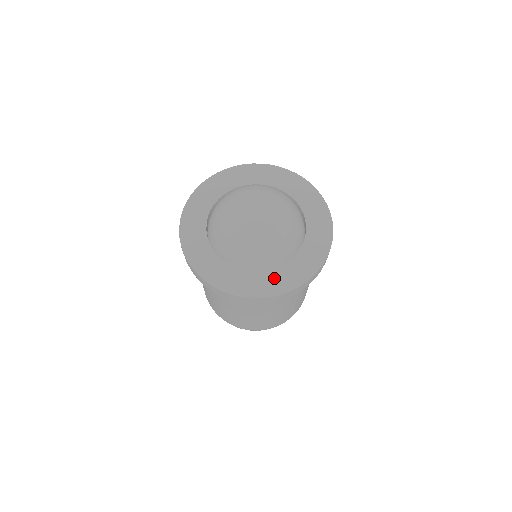
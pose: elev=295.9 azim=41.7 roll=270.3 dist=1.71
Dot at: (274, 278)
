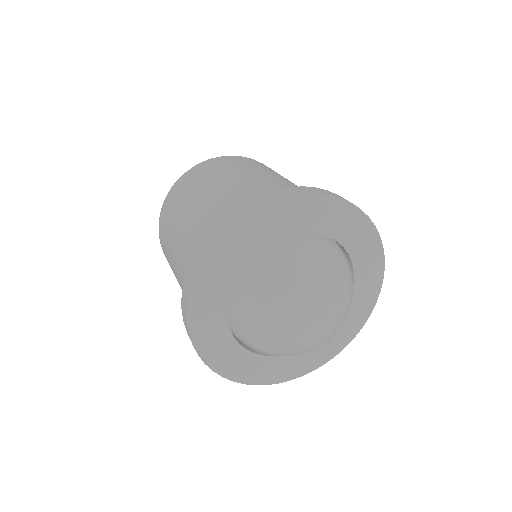
Dot at: (322, 348)
